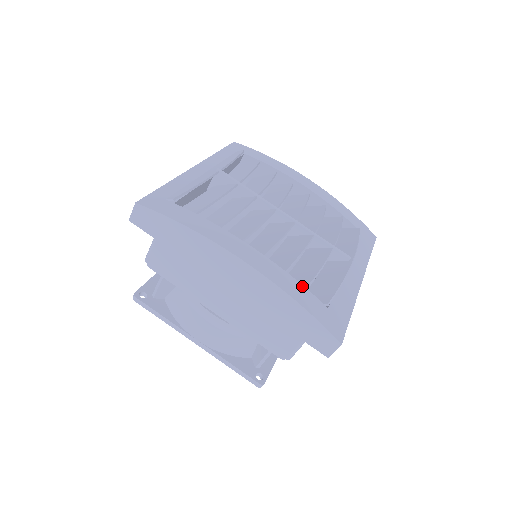
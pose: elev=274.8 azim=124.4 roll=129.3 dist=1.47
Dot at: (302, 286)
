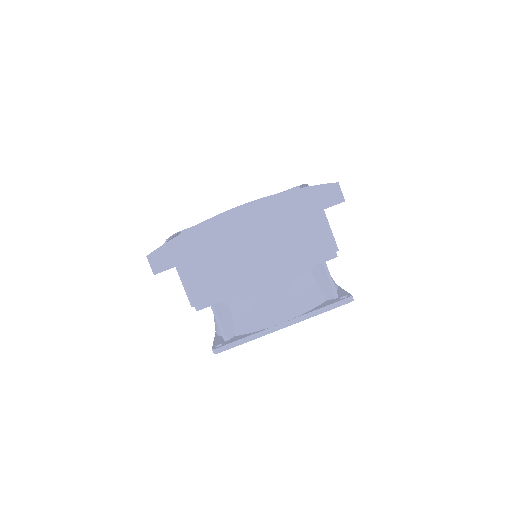
Dot at: occluded
